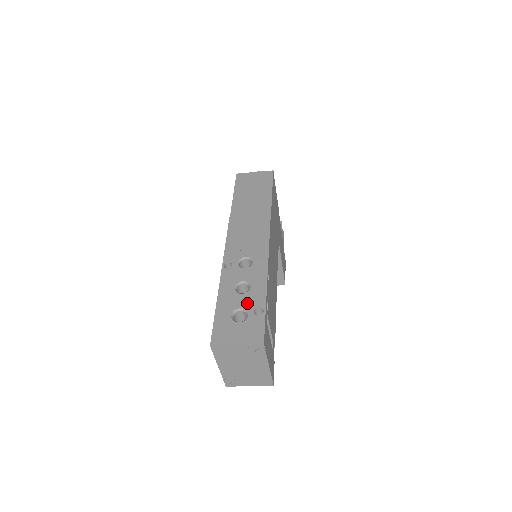
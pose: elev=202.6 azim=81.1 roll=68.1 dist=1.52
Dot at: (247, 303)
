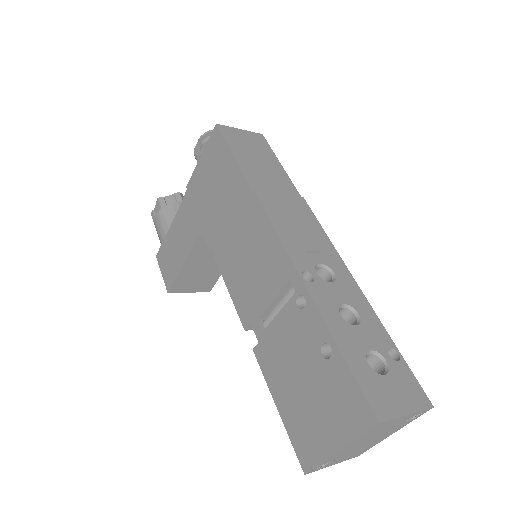
Dot at: (373, 341)
